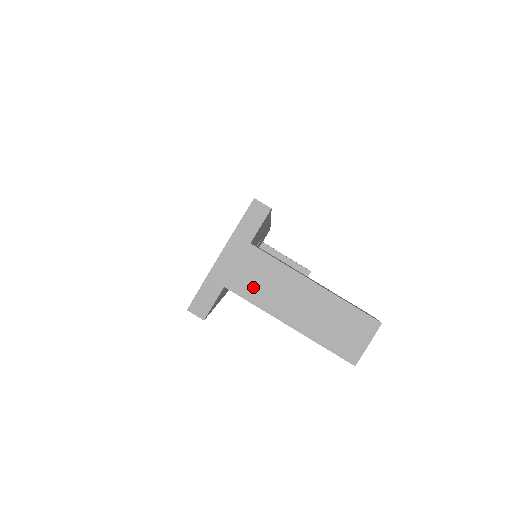
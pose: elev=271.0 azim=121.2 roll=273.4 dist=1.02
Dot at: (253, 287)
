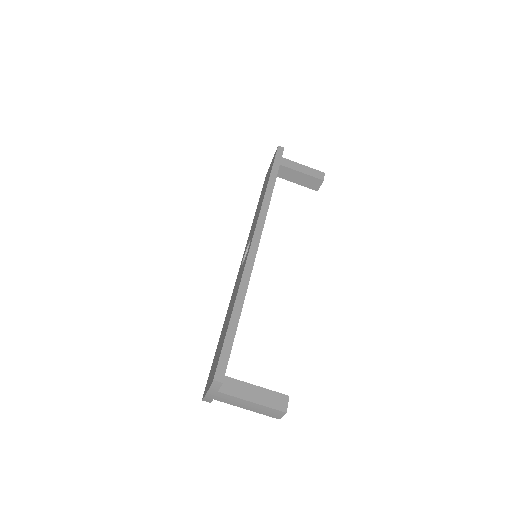
Dot at: (226, 401)
